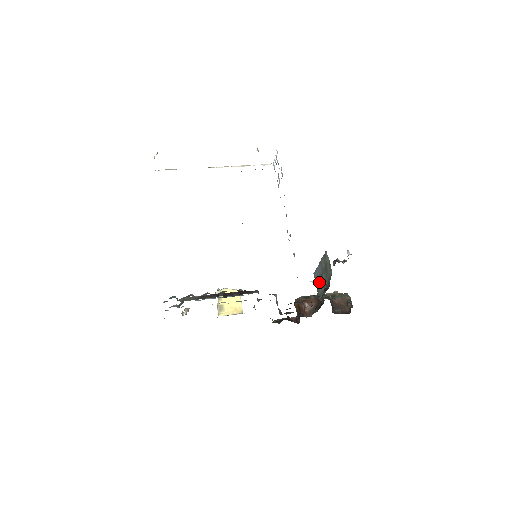
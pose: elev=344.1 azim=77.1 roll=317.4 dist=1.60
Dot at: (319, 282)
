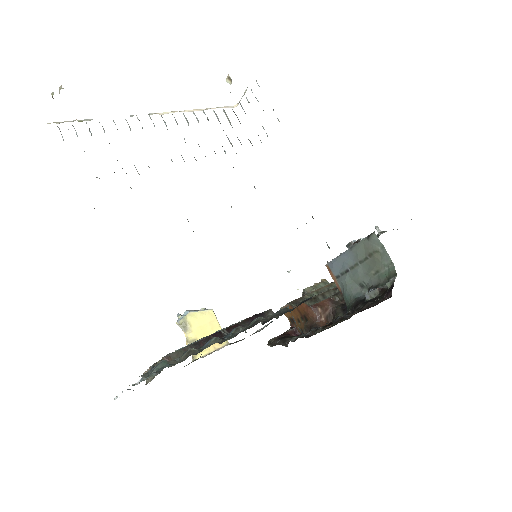
Dot at: (346, 277)
